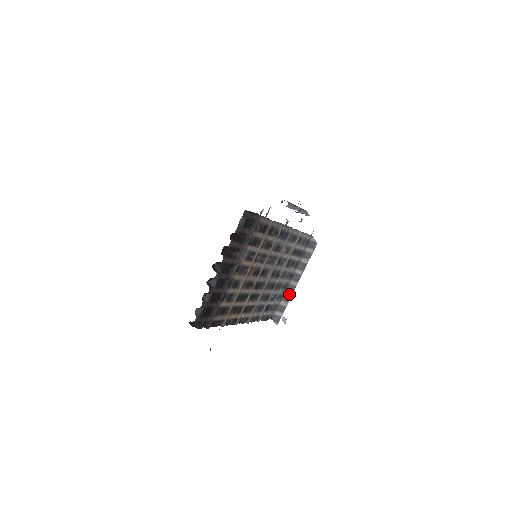
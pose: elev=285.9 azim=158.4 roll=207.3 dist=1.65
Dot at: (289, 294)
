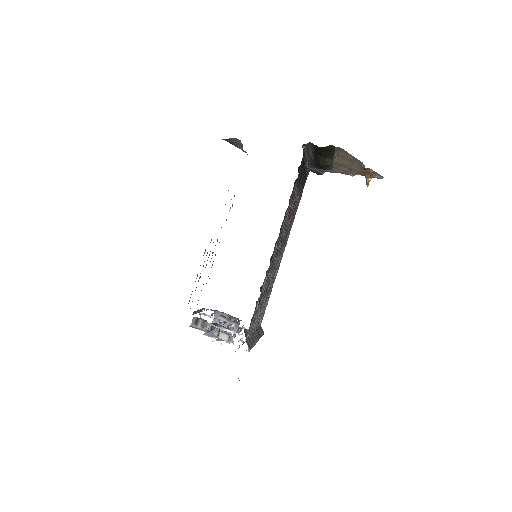
Dot at: (254, 339)
